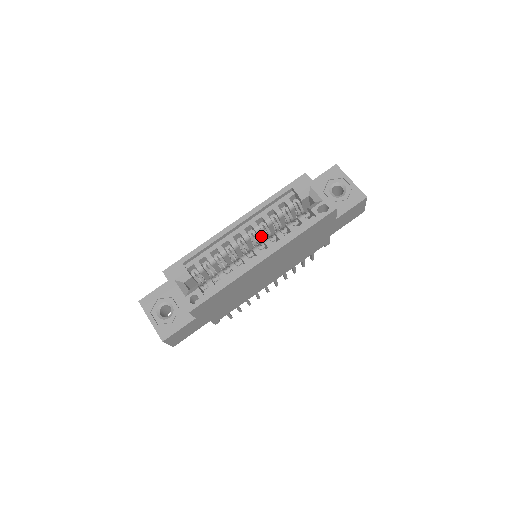
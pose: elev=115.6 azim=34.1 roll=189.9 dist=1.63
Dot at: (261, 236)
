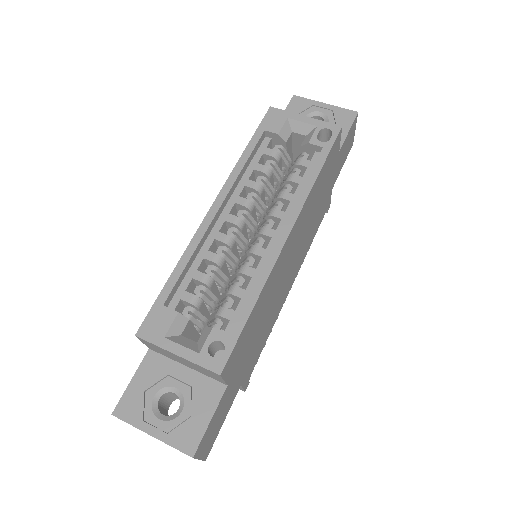
Dot at: (254, 218)
